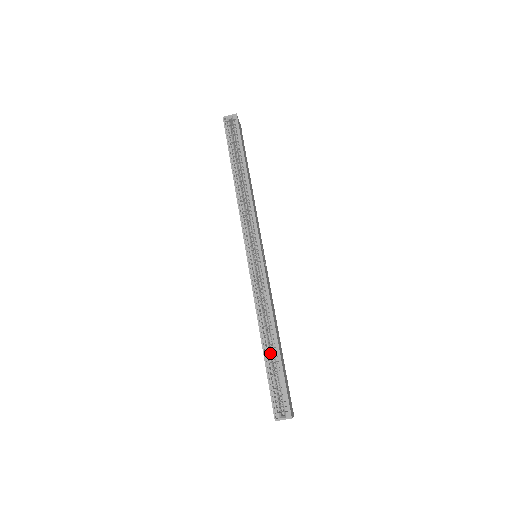
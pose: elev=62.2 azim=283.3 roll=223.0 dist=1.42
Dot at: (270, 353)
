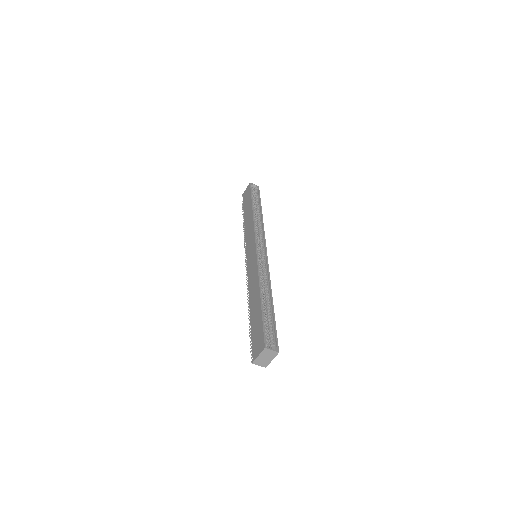
Dot at: (264, 307)
